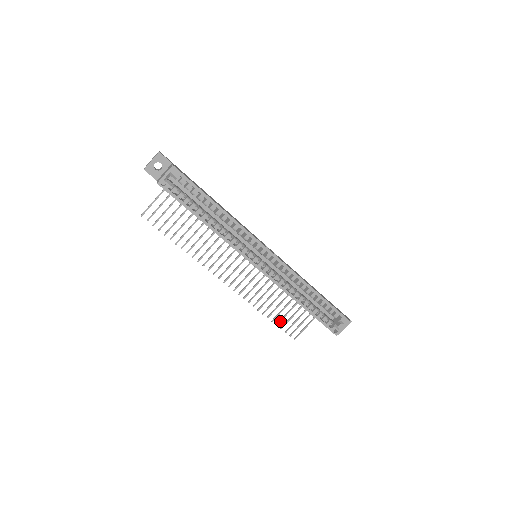
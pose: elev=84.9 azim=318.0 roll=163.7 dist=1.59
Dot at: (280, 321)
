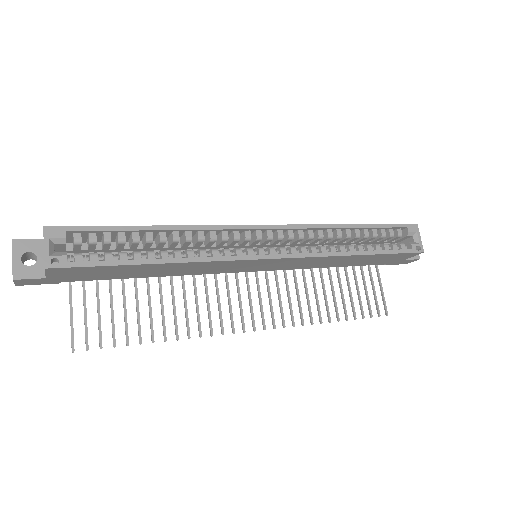
Dot at: (353, 311)
